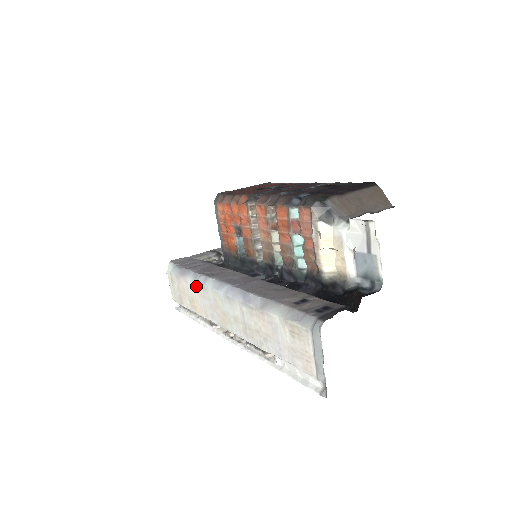
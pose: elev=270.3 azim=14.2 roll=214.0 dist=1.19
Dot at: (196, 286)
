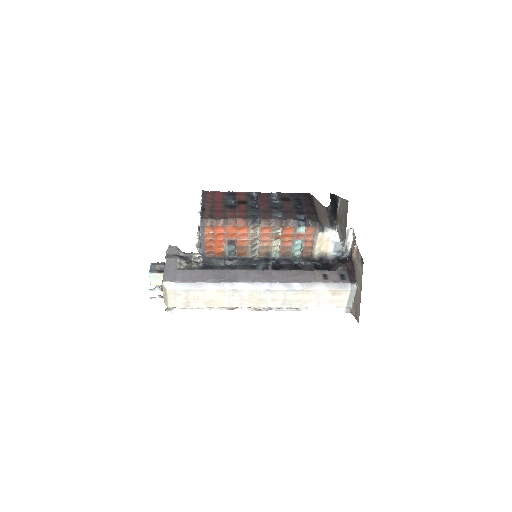
Dot at: (223, 292)
